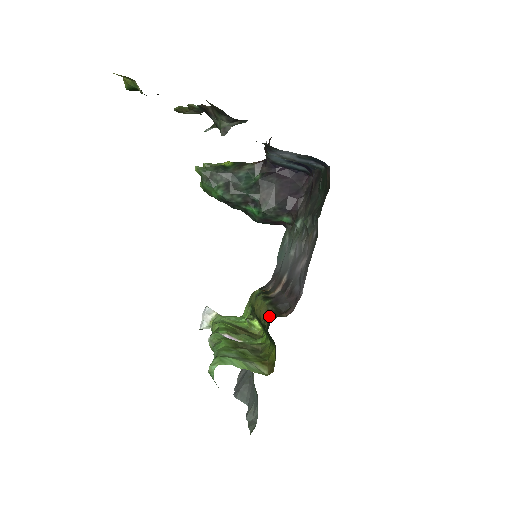
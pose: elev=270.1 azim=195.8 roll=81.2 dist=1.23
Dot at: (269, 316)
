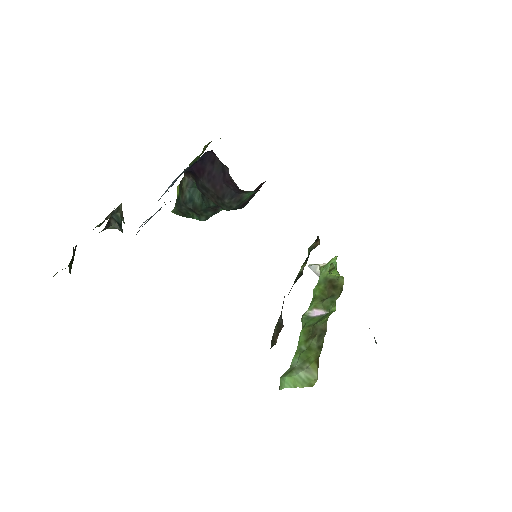
Dot at: (272, 343)
